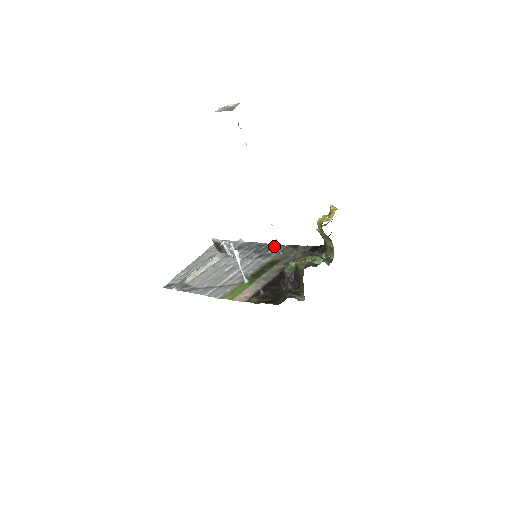
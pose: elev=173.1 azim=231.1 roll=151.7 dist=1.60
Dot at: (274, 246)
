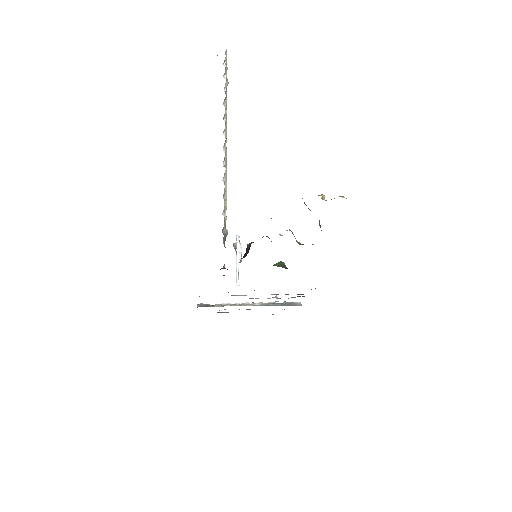
Dot at: occluded
